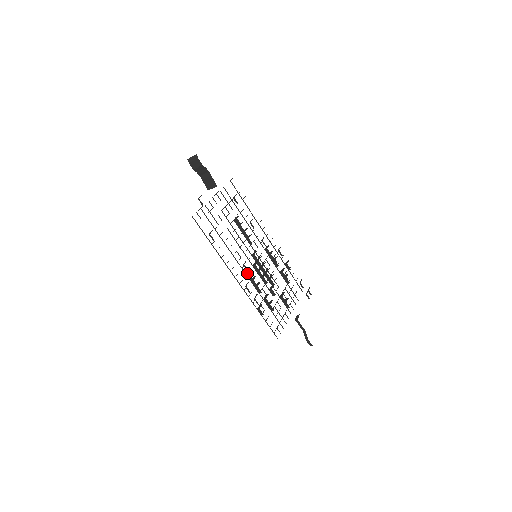
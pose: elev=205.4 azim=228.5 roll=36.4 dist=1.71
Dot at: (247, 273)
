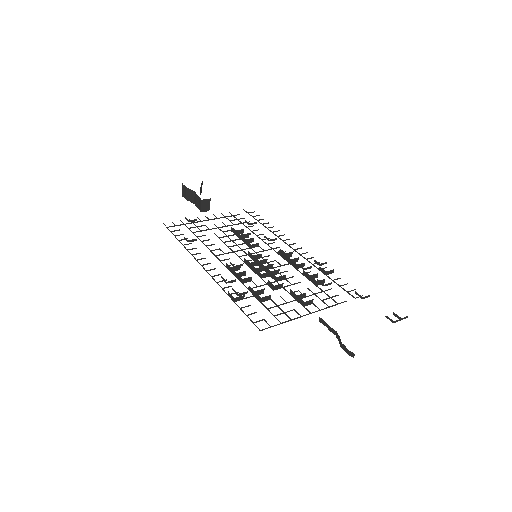
Dot at: occluded
